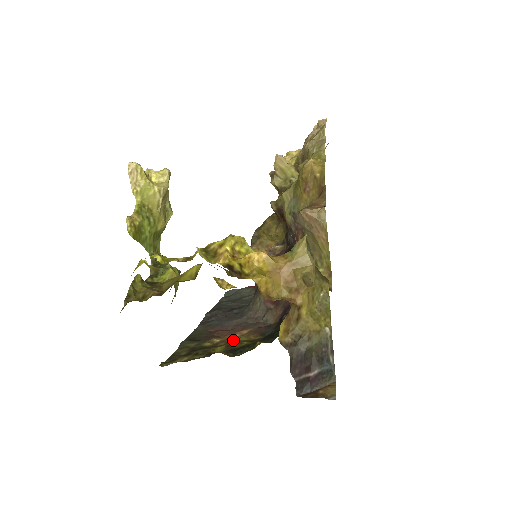
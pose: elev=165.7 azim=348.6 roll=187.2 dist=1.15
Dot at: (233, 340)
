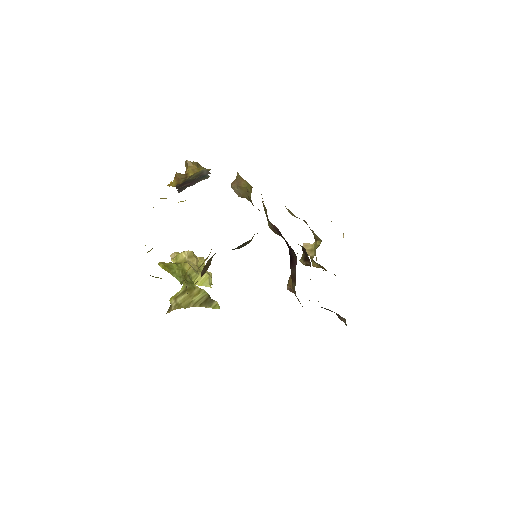
Dot at: occluded
